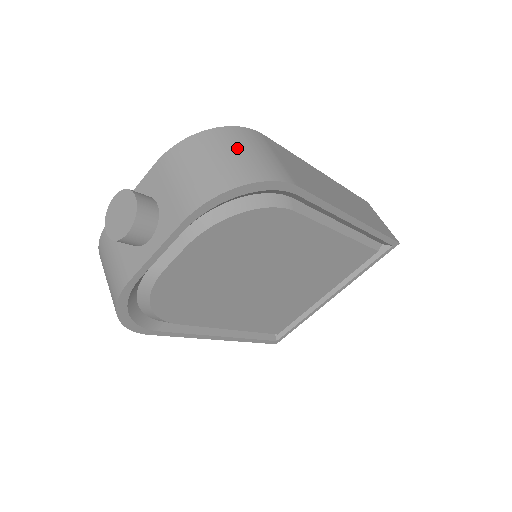
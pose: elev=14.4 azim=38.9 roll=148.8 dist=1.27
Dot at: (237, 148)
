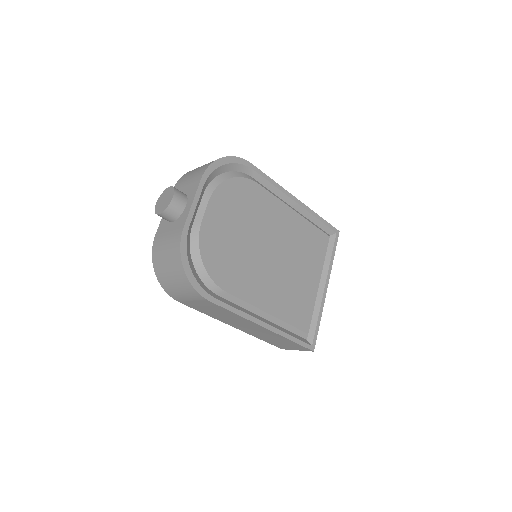
Dot at: occluded
